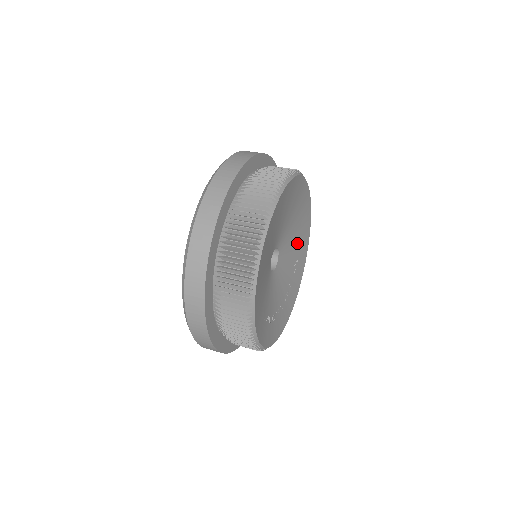
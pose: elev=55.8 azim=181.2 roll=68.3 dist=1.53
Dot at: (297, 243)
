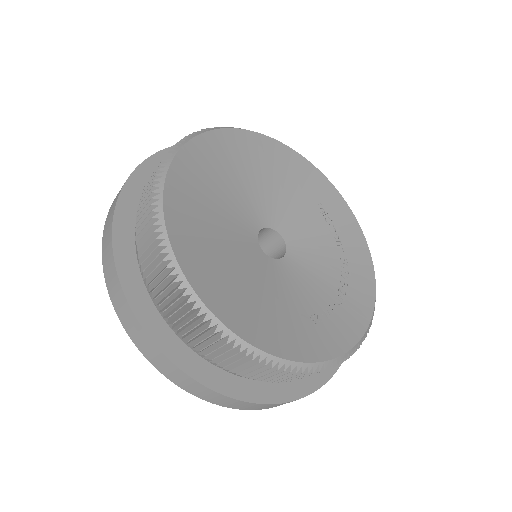
Dot at: (296, 189)
